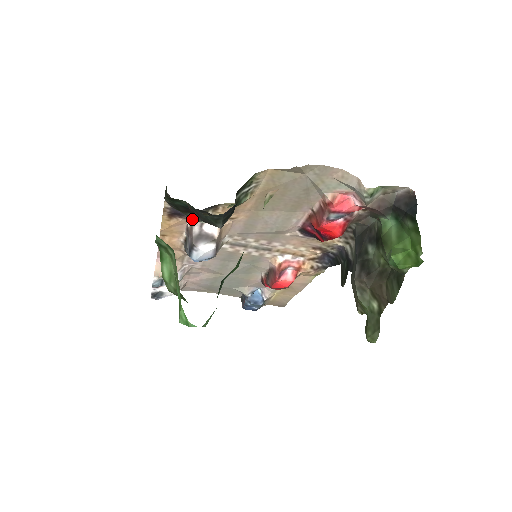
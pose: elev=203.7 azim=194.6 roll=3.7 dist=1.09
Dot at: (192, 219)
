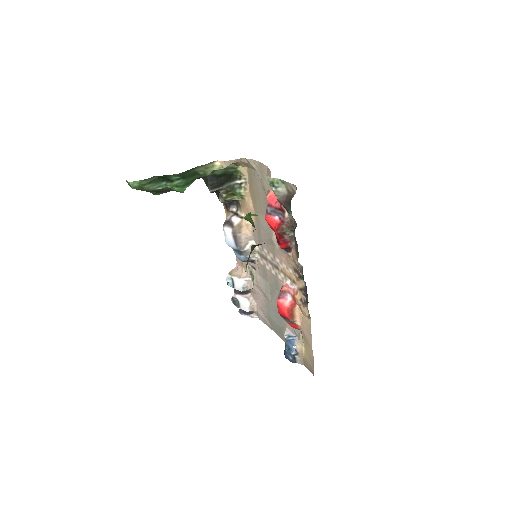
Dot at: (230, 210)
